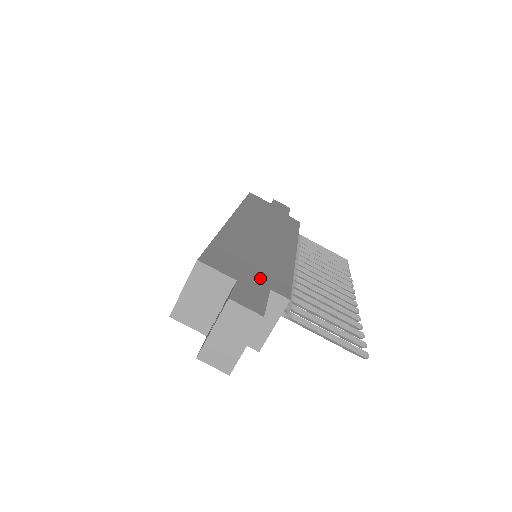
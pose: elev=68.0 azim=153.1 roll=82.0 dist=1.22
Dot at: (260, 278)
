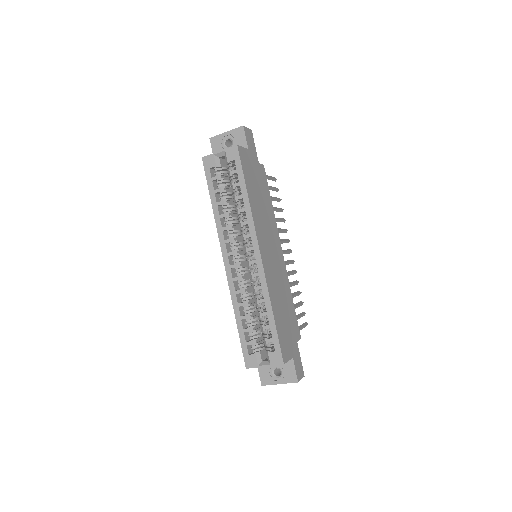
Dot at: (293, 336)
